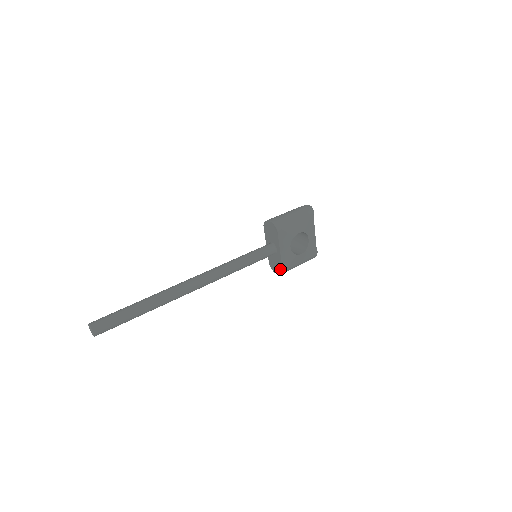
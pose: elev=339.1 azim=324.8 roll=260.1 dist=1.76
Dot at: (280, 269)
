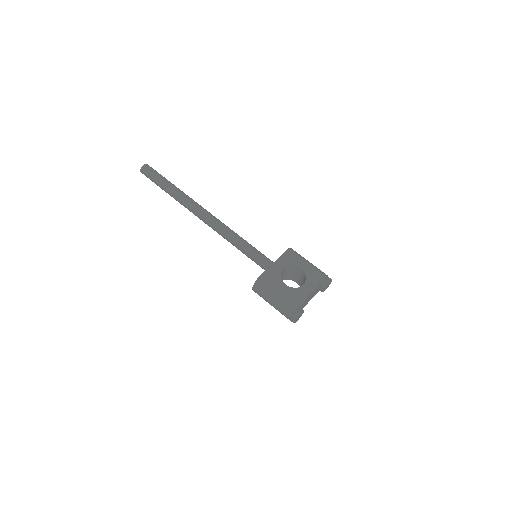
Dot at: (259, 278)
